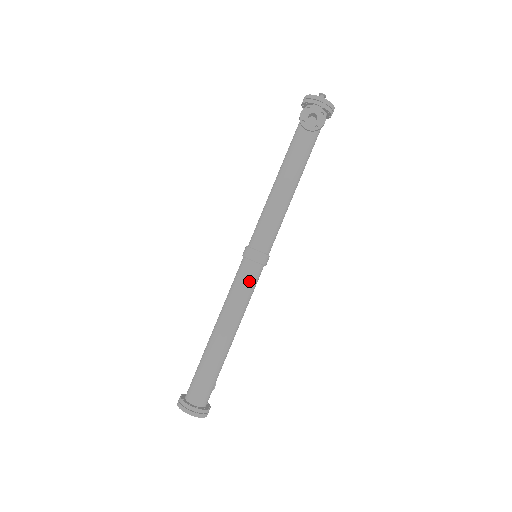
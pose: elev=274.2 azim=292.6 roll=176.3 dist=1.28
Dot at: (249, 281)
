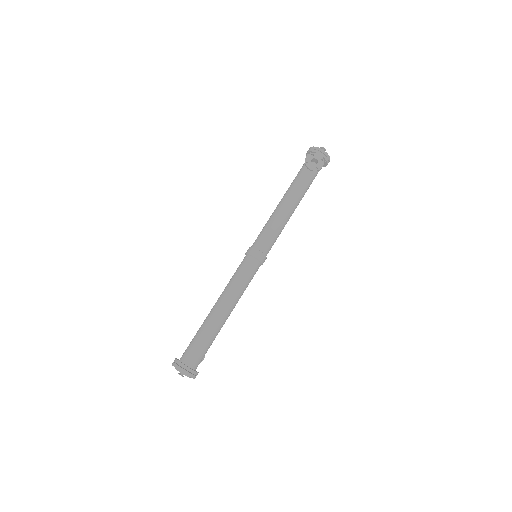
Dot at: (248, 272)
